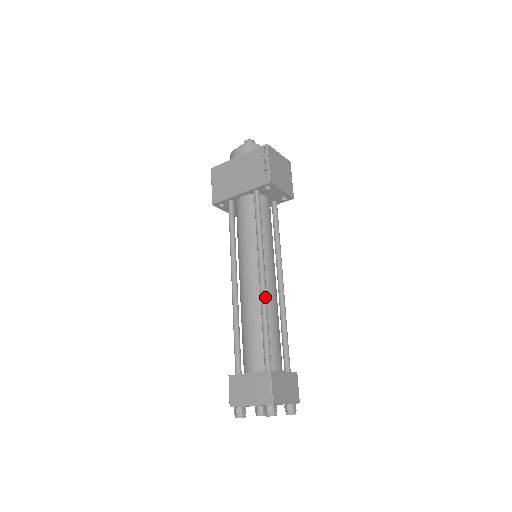
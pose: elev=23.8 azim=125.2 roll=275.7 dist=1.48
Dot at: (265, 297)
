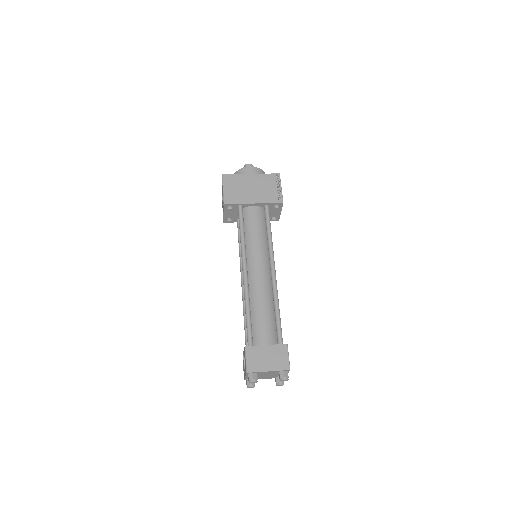
Dot at: occluded
